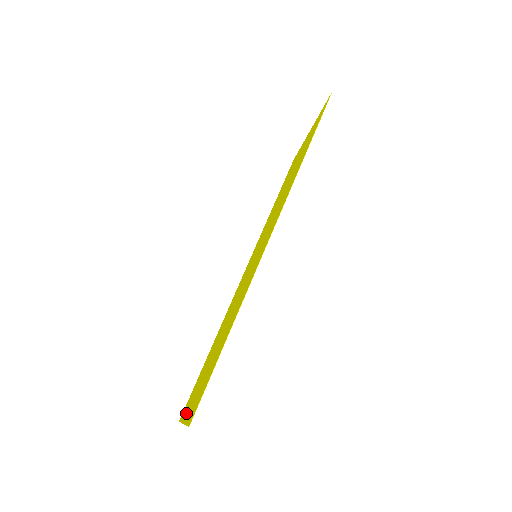
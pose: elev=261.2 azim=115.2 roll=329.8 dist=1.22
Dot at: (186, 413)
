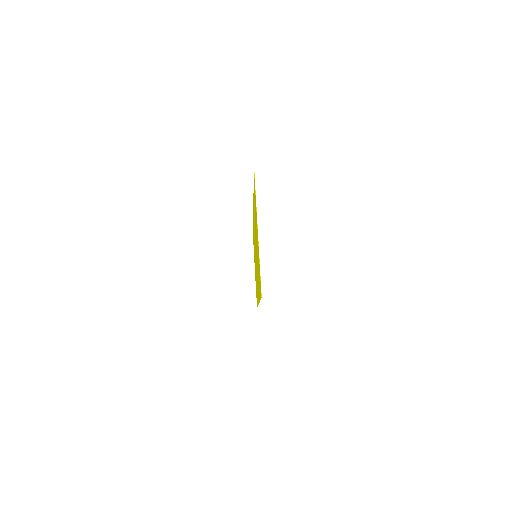
Dot at: occluded
